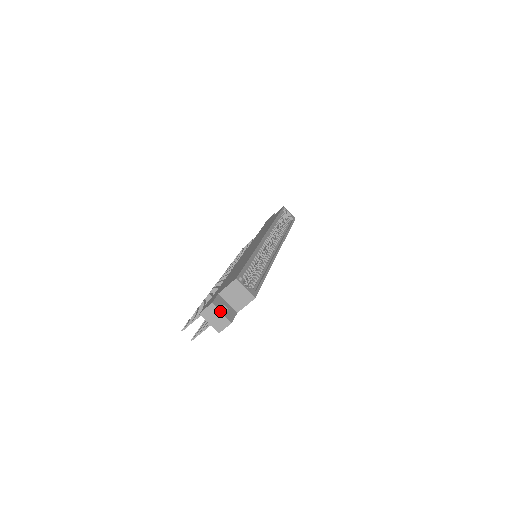
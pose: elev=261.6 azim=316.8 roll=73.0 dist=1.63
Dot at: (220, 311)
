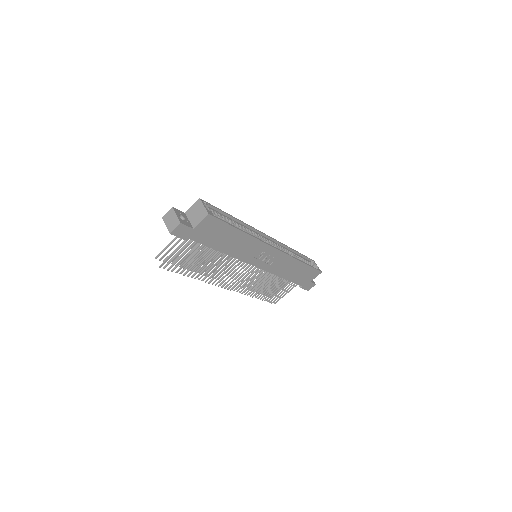
Dot at: (176, 213)
